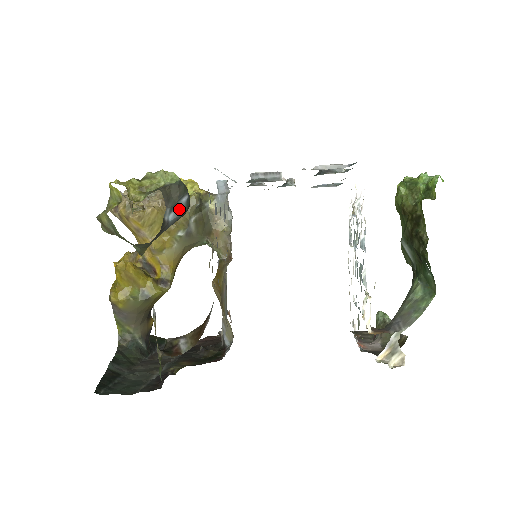
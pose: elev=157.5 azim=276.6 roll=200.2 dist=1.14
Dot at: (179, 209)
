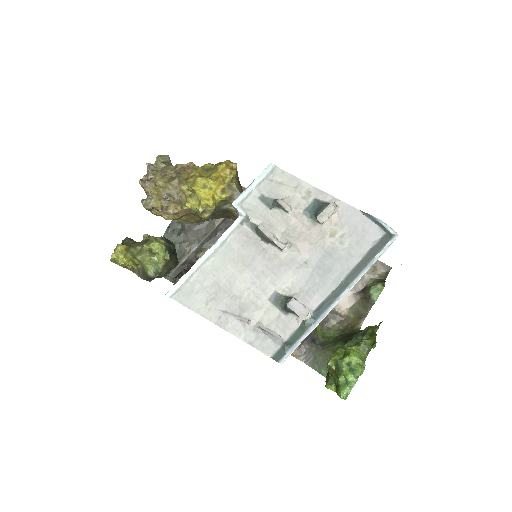
Dot at: occluded
